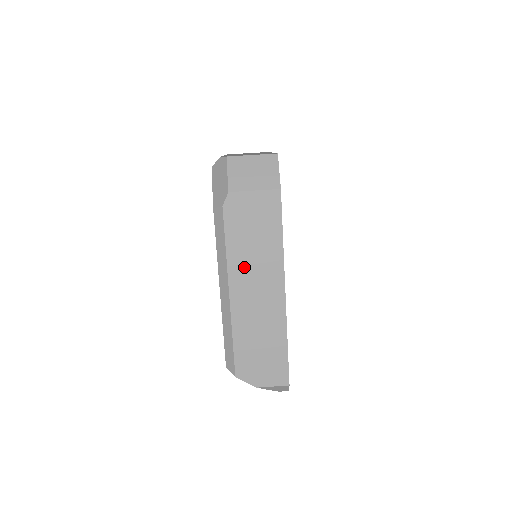
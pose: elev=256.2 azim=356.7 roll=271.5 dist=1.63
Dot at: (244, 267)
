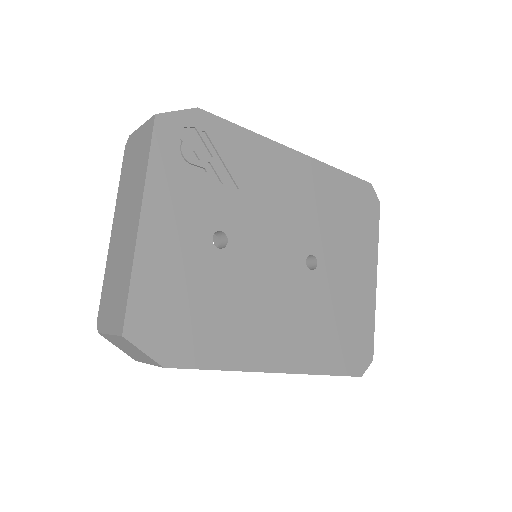
Dot at: occluded
